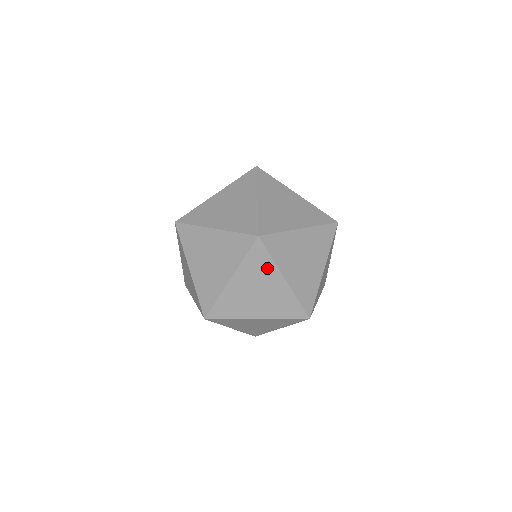
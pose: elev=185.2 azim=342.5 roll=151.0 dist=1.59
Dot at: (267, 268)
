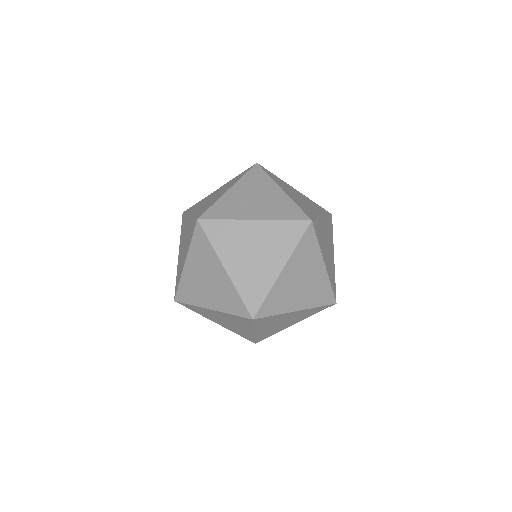
Dot at: (277, 318)
